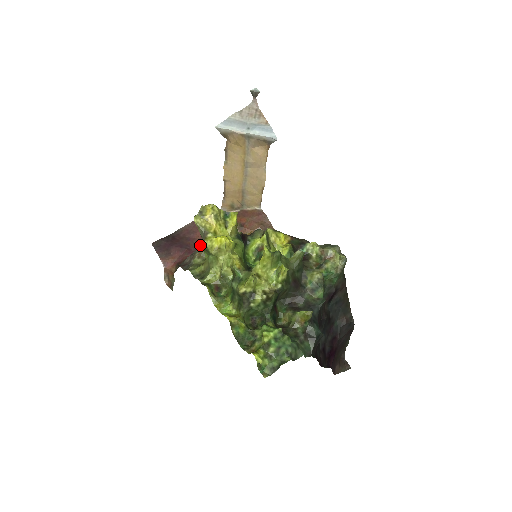
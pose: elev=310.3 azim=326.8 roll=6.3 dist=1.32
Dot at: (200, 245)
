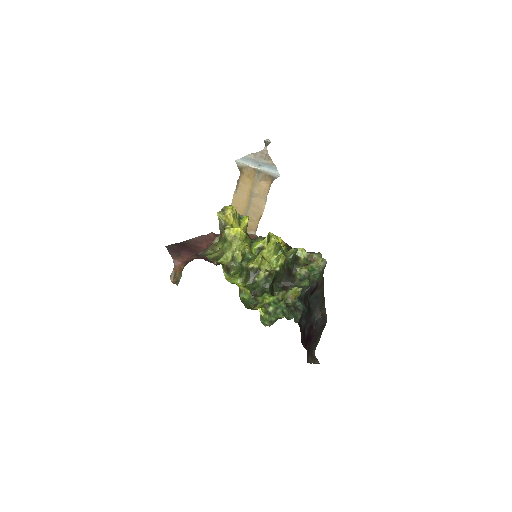
Dot at: (213, 243)
